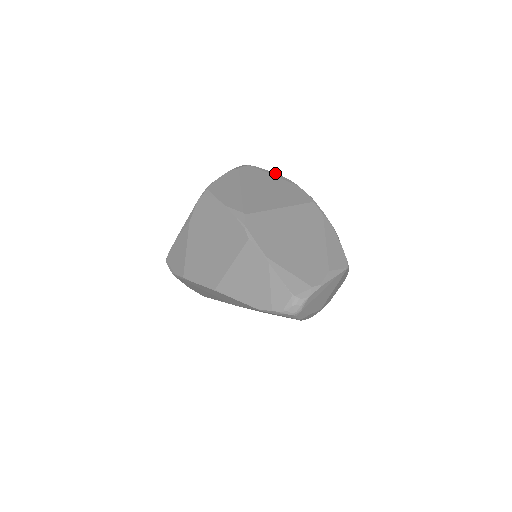
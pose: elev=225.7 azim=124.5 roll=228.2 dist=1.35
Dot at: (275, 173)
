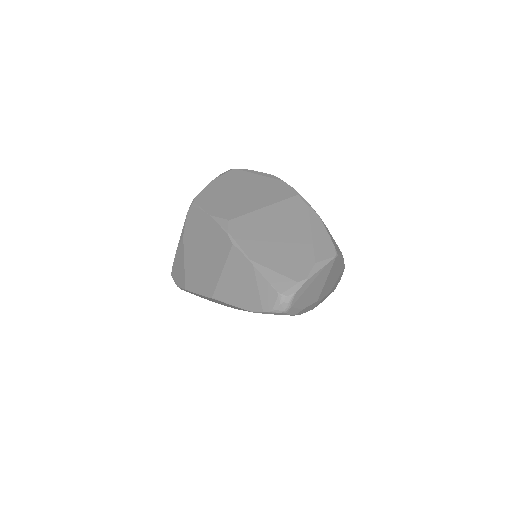
Dot at: (260, 172)
